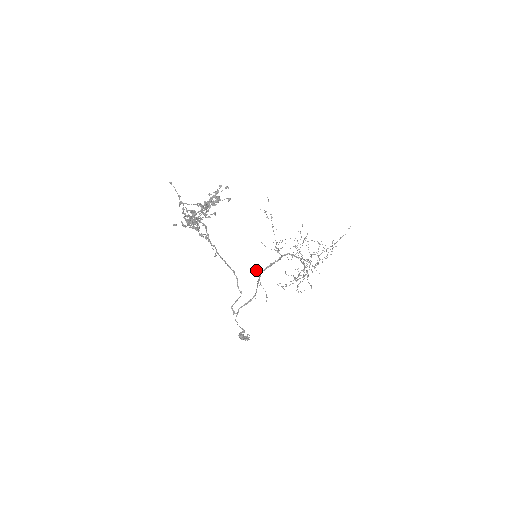
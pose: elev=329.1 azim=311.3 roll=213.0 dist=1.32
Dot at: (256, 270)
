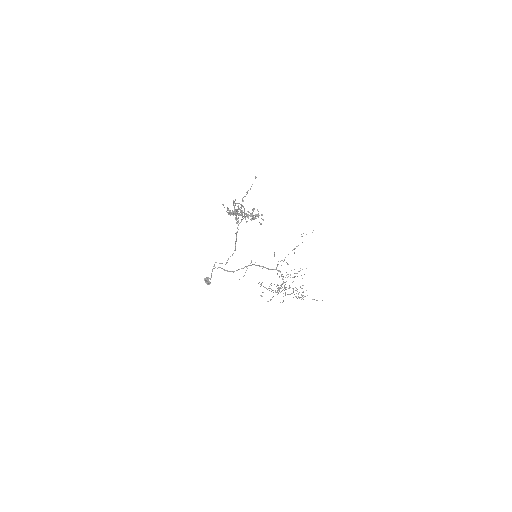
Dot at: occluded
